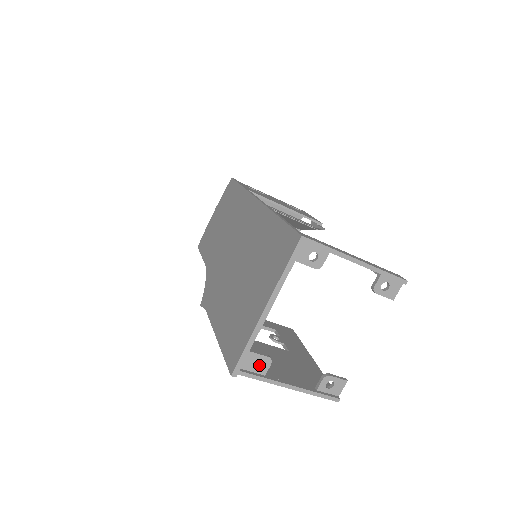
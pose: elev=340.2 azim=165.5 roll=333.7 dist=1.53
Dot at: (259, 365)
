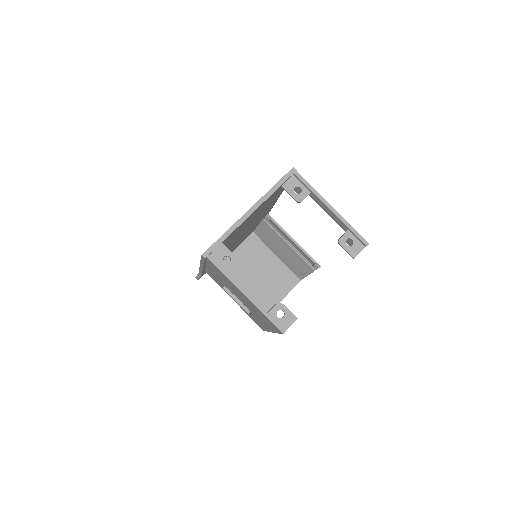
Dot at: (227, 264)
